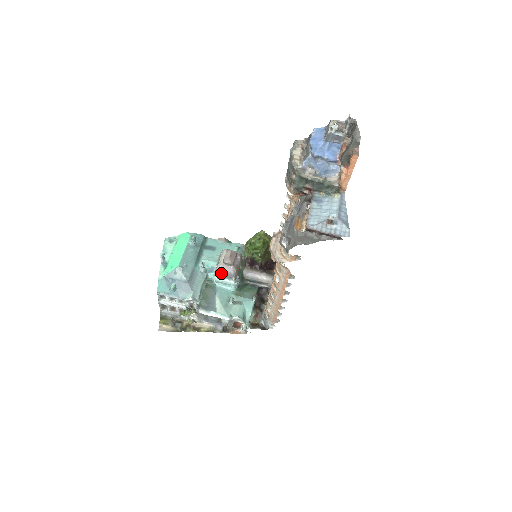
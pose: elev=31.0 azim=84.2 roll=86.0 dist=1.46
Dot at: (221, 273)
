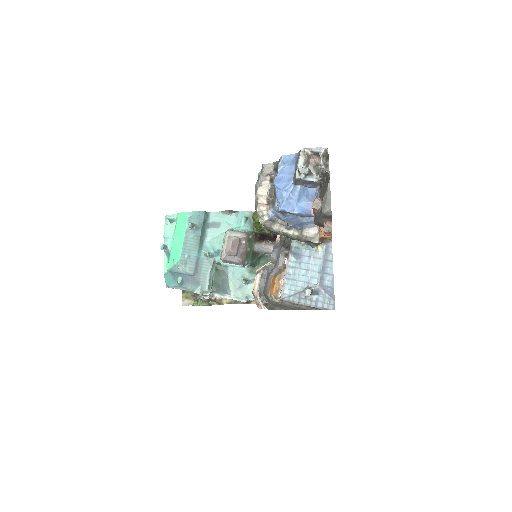
Dot at: (227, 261)
